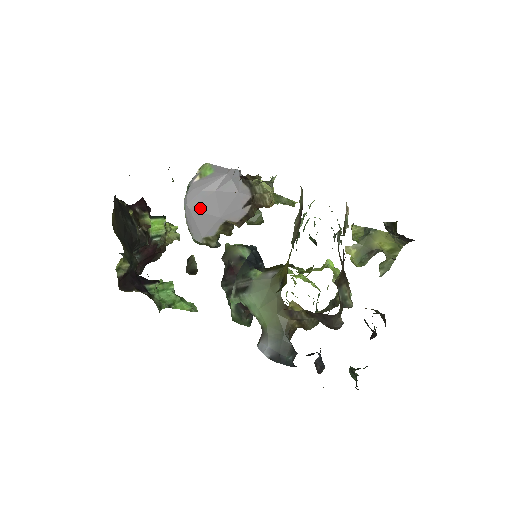
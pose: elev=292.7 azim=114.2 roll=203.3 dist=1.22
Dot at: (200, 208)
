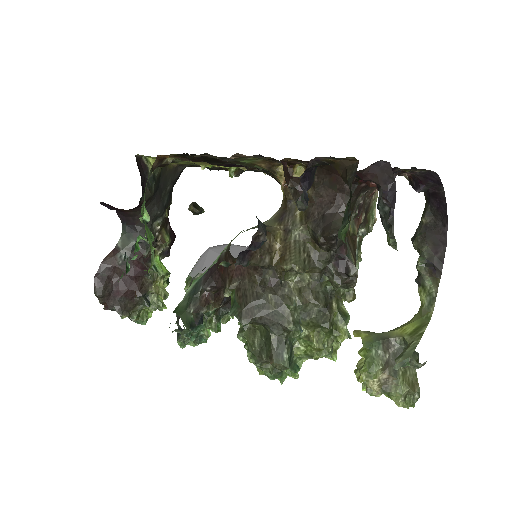
Dot at: (220, 251)
